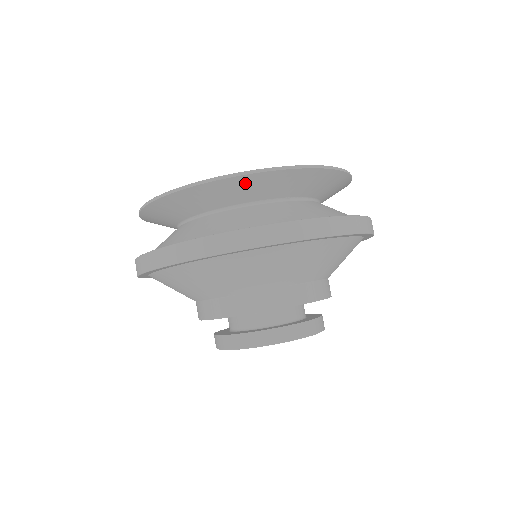
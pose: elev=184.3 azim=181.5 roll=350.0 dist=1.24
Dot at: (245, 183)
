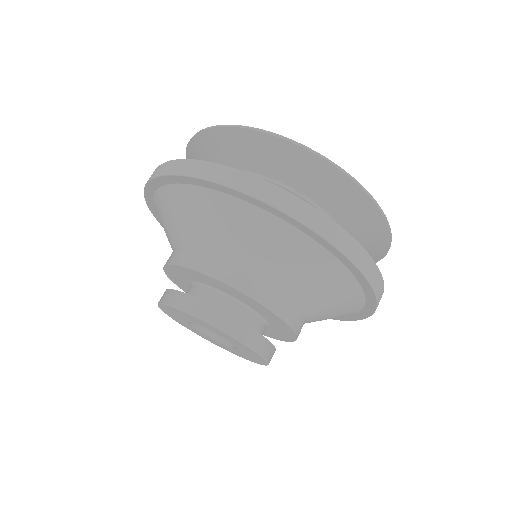
Dot at: (296, 157)
